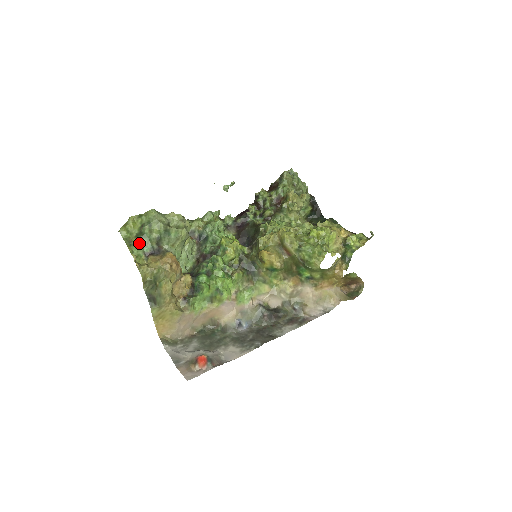
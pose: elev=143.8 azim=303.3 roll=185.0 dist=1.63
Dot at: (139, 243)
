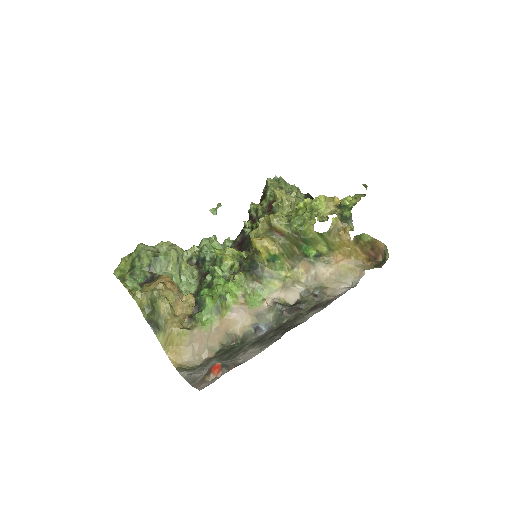
Dot at: (132, 276)
